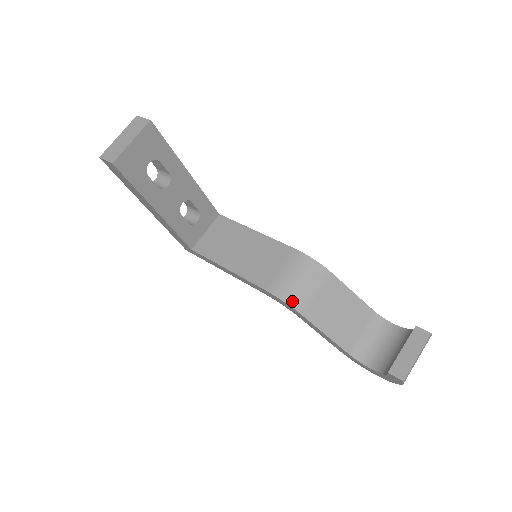
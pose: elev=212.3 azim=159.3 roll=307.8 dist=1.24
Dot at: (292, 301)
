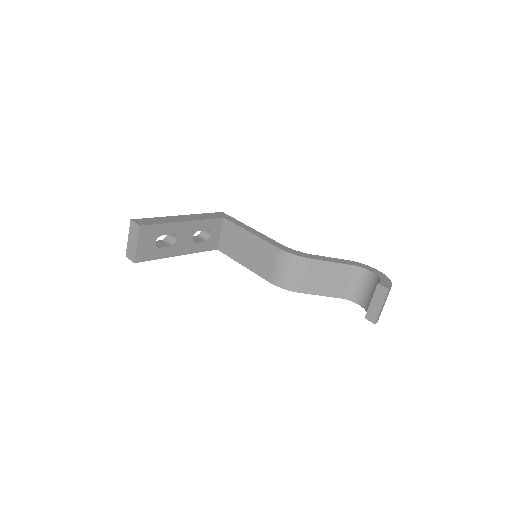
Dot at: (288, 287)
